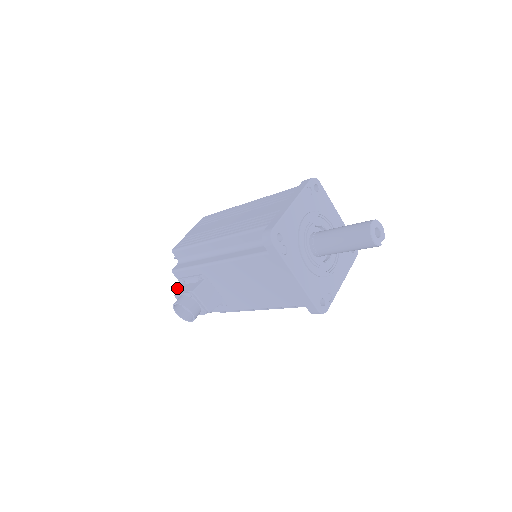
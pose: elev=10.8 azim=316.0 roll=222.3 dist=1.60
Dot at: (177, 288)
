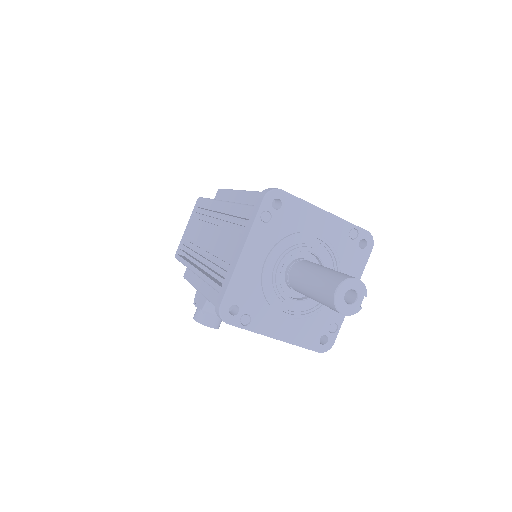
Dot at: occluded
